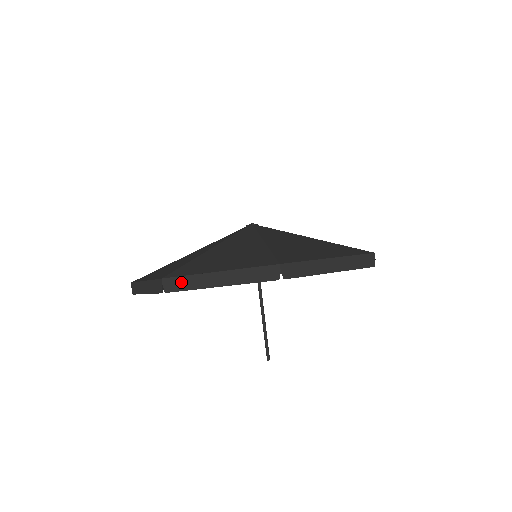
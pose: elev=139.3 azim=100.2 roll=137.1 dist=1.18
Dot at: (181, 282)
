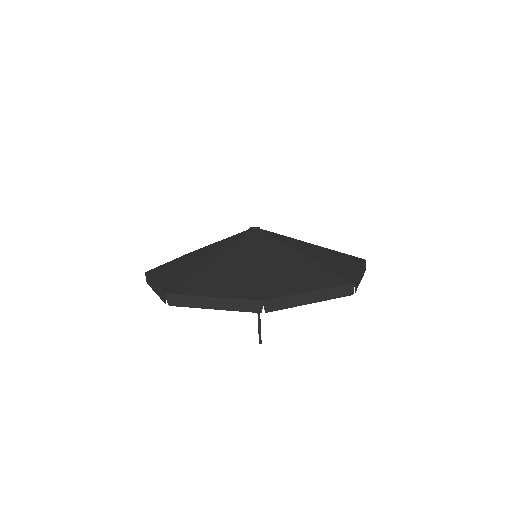
Dot at: (148, 279)
